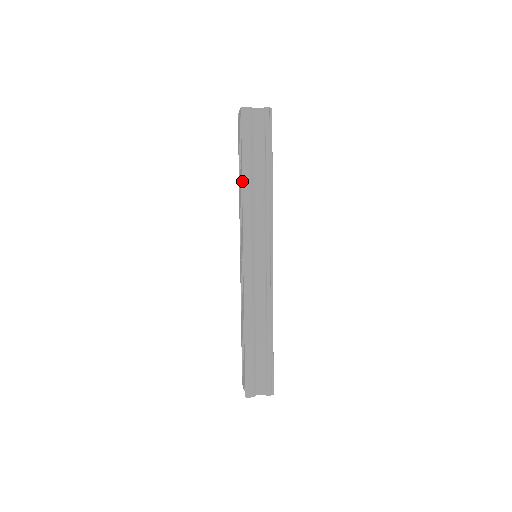
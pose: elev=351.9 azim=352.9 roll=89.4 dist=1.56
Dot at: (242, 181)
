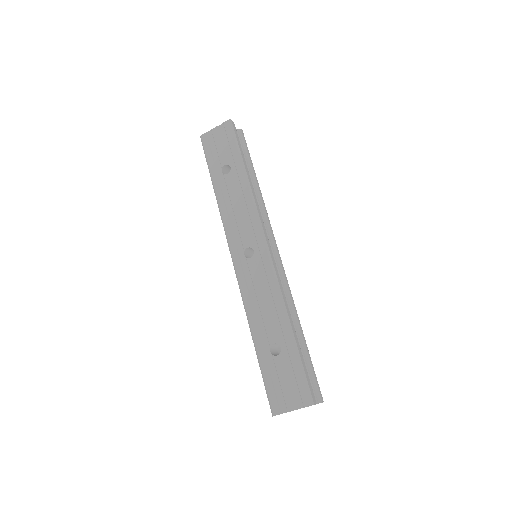
Dot at: (245, 176)
